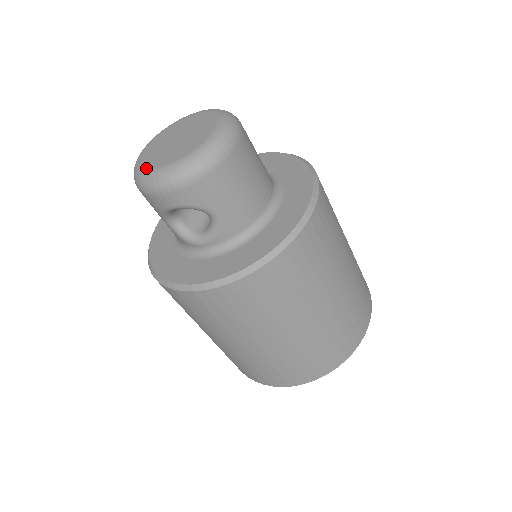
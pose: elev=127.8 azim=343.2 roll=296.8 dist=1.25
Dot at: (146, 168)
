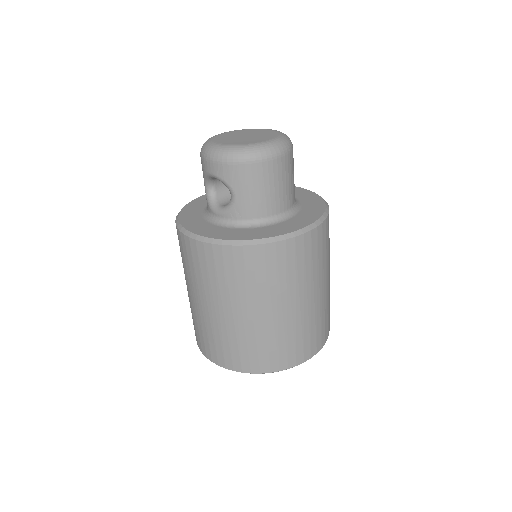
Dot at: (212, 141)
